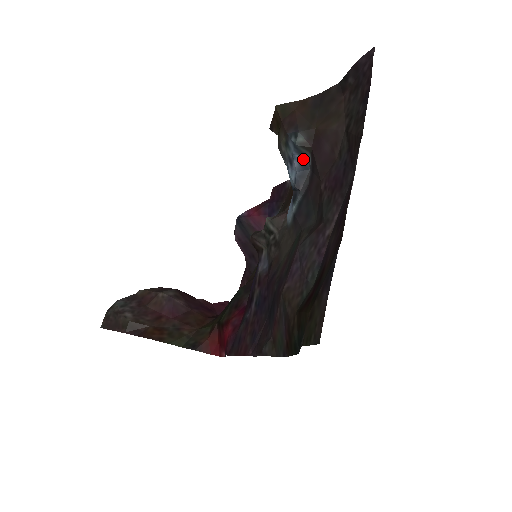
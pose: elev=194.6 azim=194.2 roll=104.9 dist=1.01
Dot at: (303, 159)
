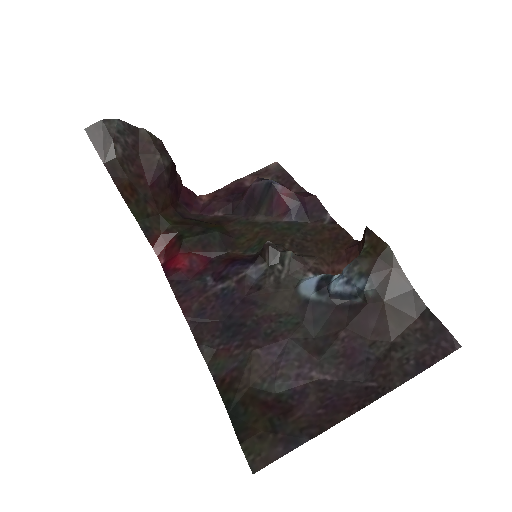
Dot at: (355, 294)
